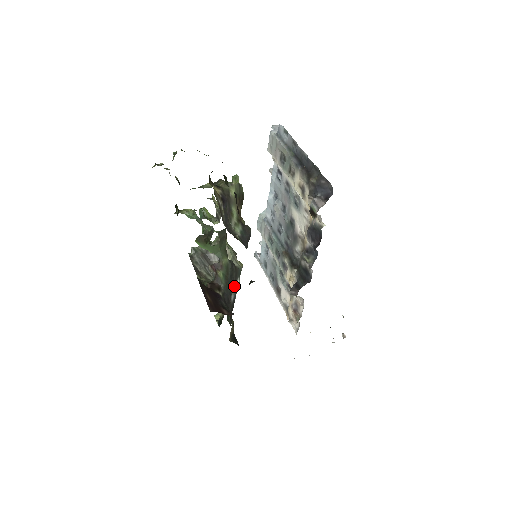
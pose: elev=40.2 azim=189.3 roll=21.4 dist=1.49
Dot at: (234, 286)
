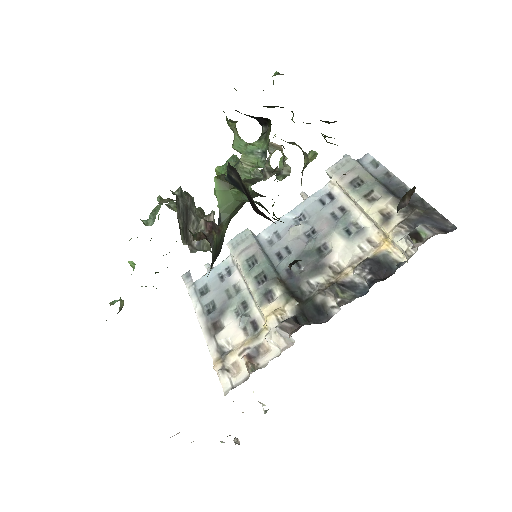
Dot at: occluded
